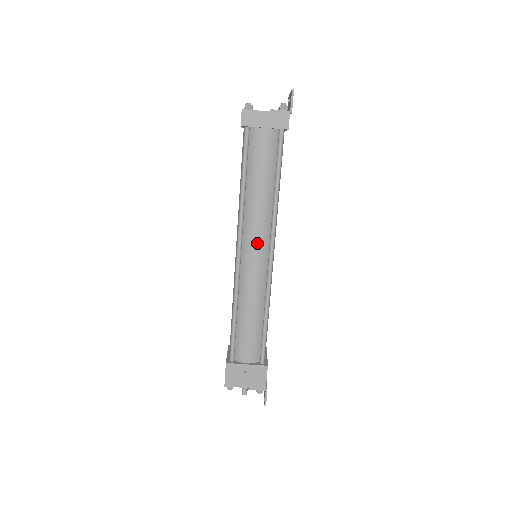
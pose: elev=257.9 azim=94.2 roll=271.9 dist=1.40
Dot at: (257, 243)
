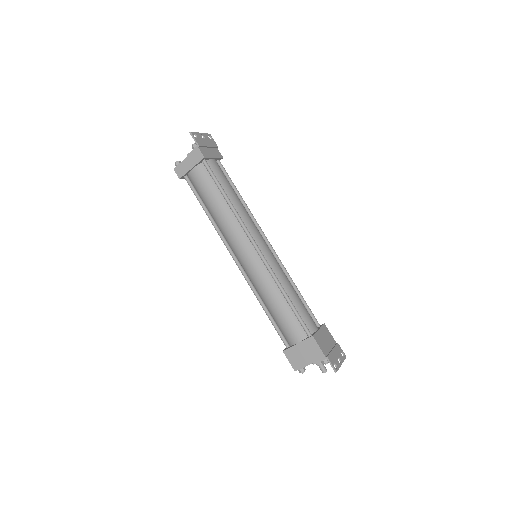
Dot at: (241, 246)
